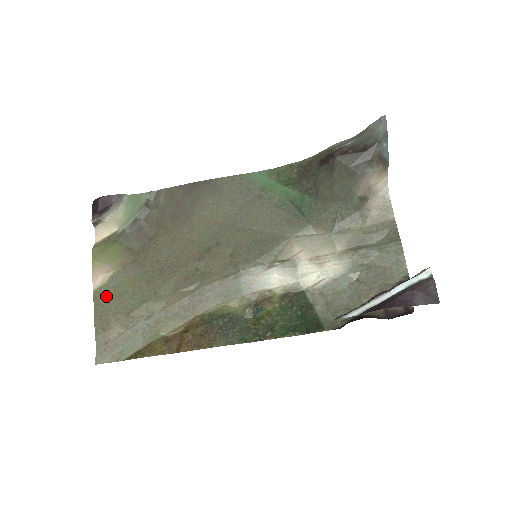
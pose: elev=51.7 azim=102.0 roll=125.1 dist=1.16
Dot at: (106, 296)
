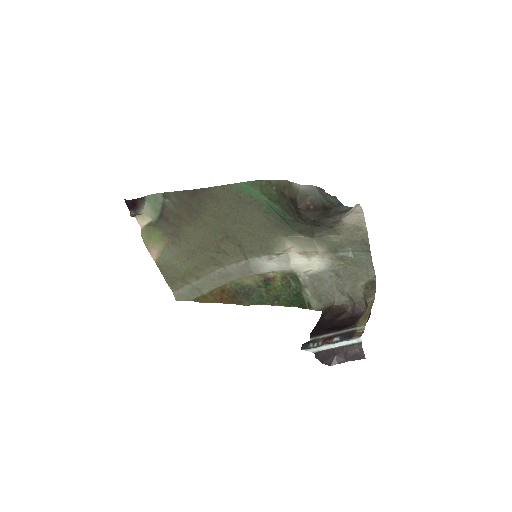
Dot at: (164, 266)
